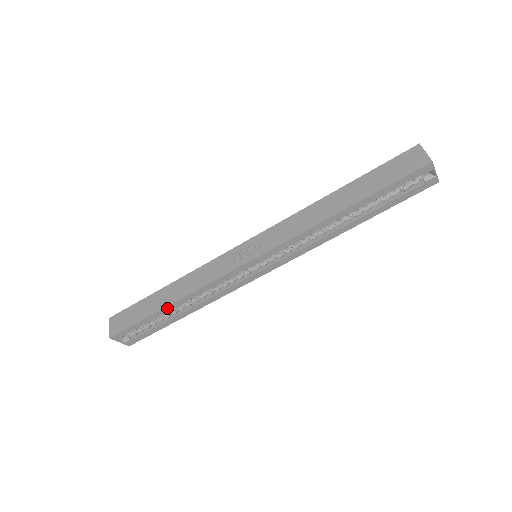
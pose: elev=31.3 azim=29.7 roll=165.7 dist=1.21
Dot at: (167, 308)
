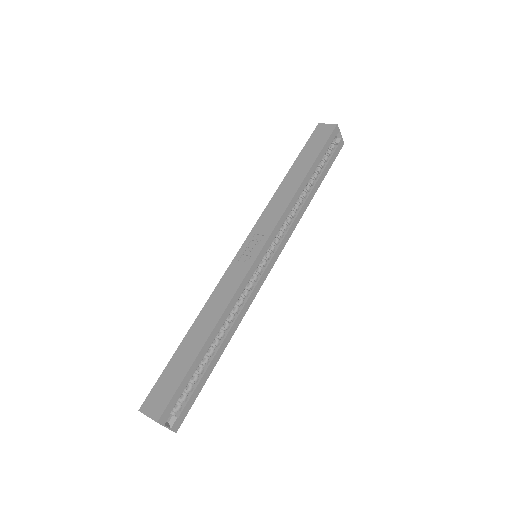
Dot at: (206, 344)
